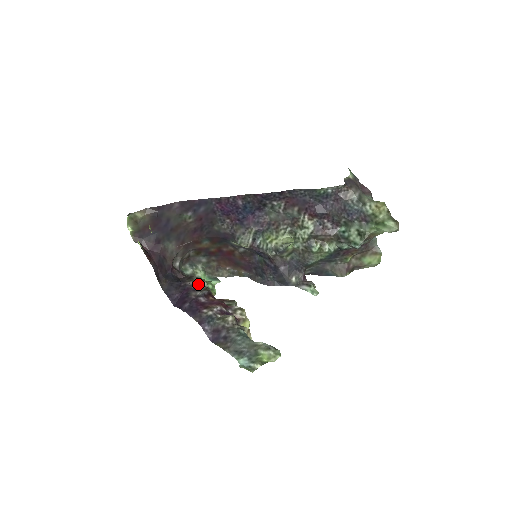
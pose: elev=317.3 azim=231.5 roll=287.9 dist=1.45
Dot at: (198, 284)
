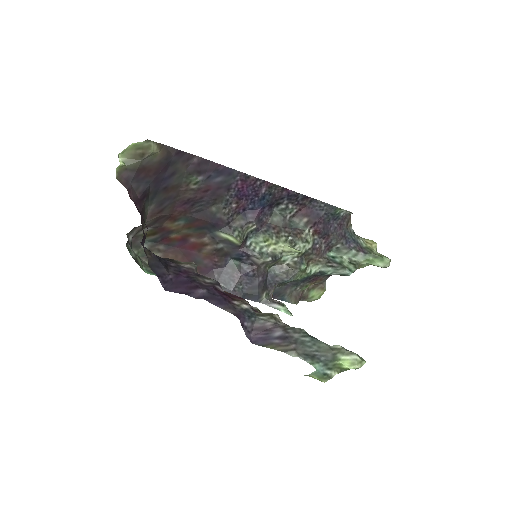
Dot at: (196, 269)
